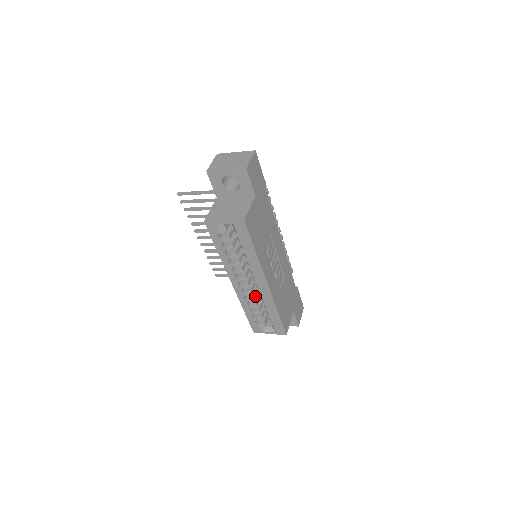
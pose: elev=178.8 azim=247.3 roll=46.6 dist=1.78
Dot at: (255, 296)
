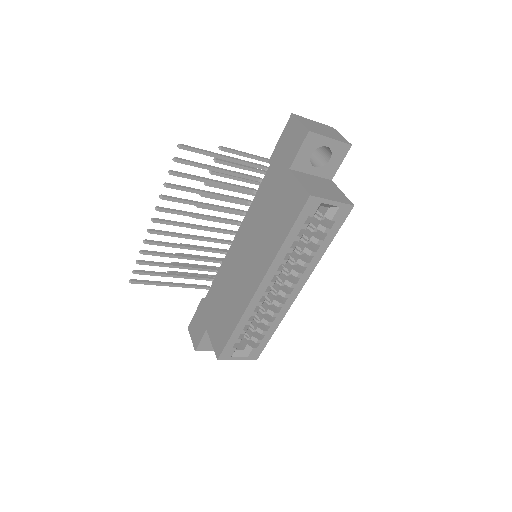
Dot at: occluded
